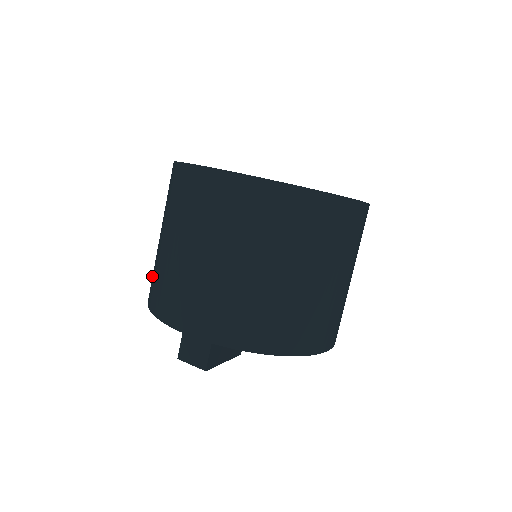
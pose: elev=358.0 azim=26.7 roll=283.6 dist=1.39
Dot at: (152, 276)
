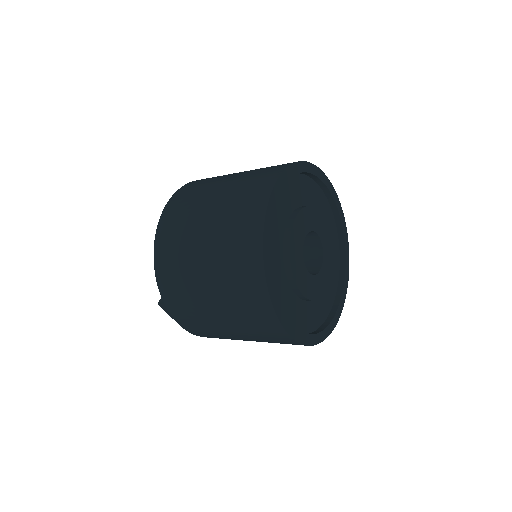
Dot at: (172, 254)
